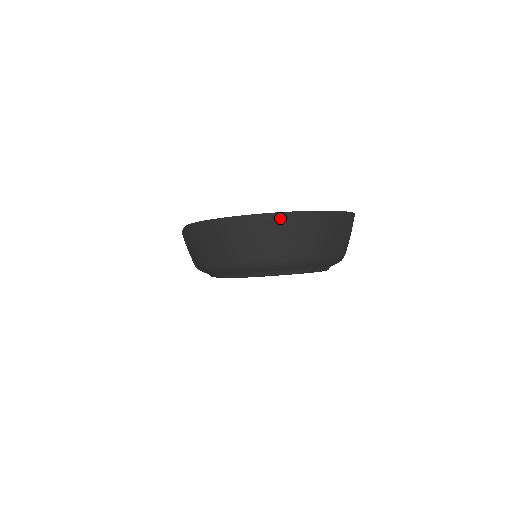
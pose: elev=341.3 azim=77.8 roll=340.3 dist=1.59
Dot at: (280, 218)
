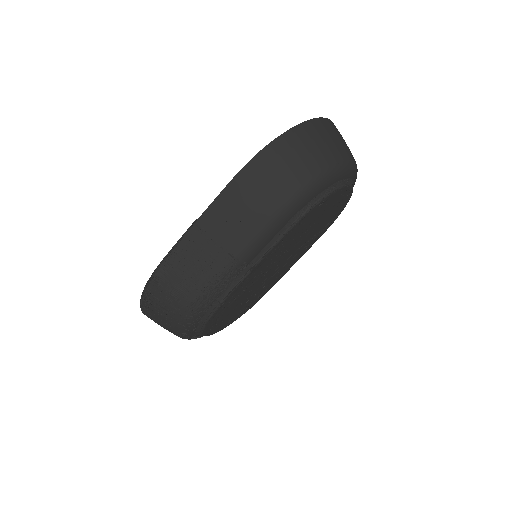
Dot at: (332, 124)
